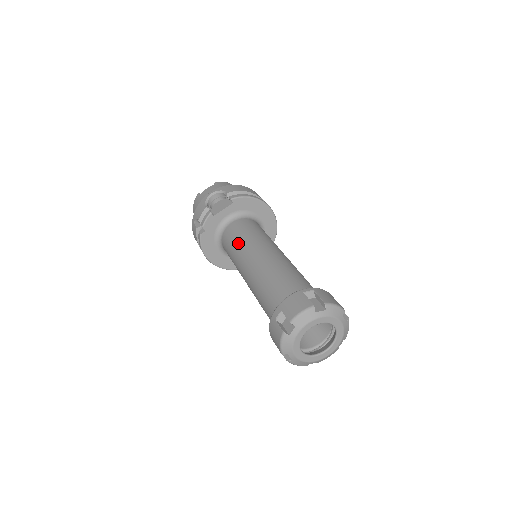
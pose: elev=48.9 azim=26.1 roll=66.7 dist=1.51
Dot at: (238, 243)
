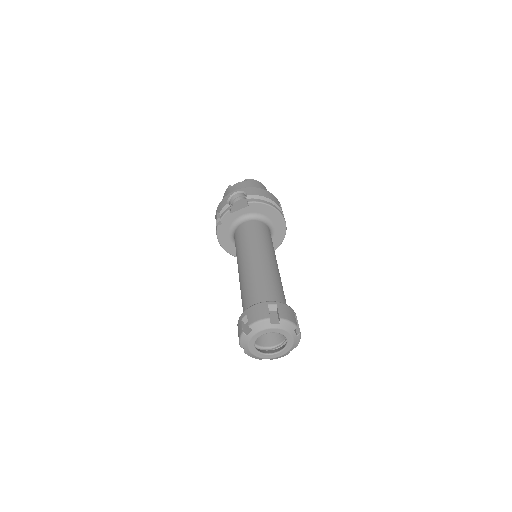
Dot at: (242, 243)
